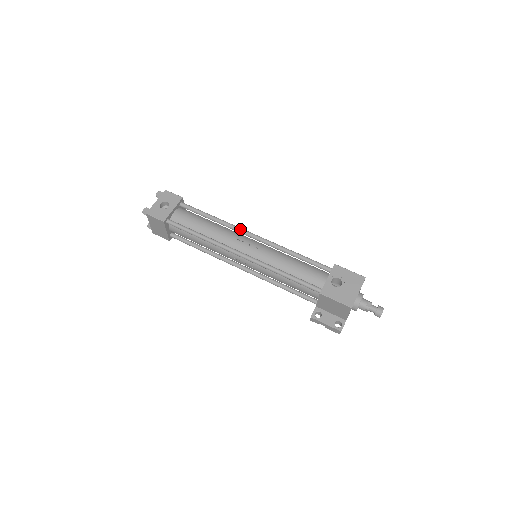
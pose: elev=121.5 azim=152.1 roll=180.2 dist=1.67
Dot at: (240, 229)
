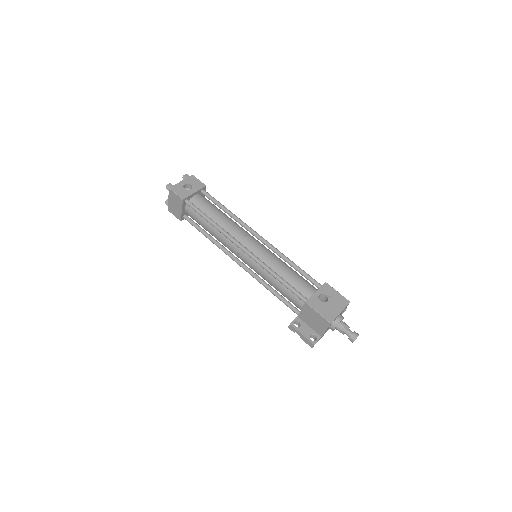
Dot at: (249, 227)
